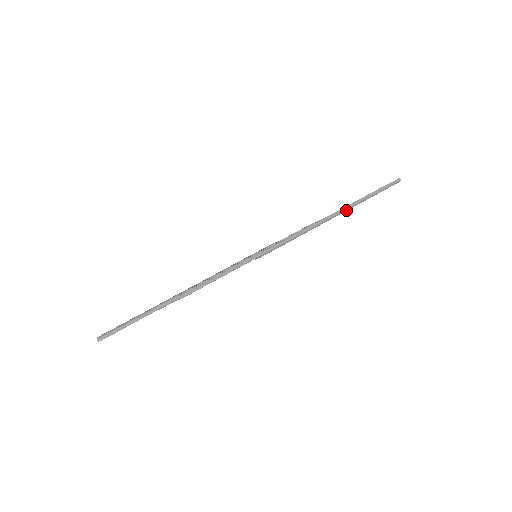
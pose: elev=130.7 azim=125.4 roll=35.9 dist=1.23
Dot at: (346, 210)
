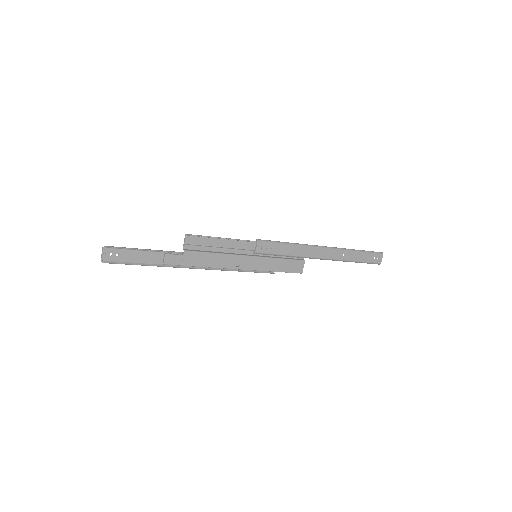
Dot at: (335, 249)
